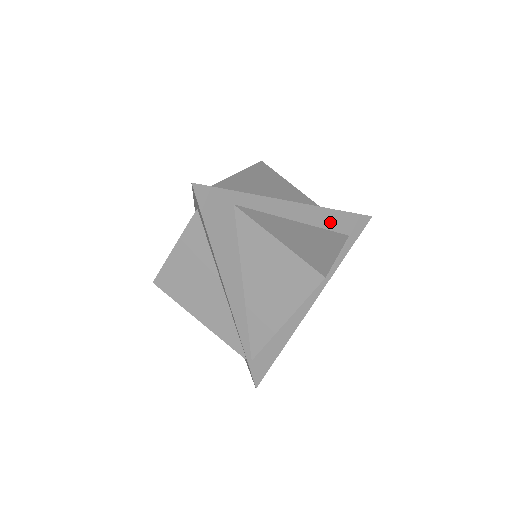
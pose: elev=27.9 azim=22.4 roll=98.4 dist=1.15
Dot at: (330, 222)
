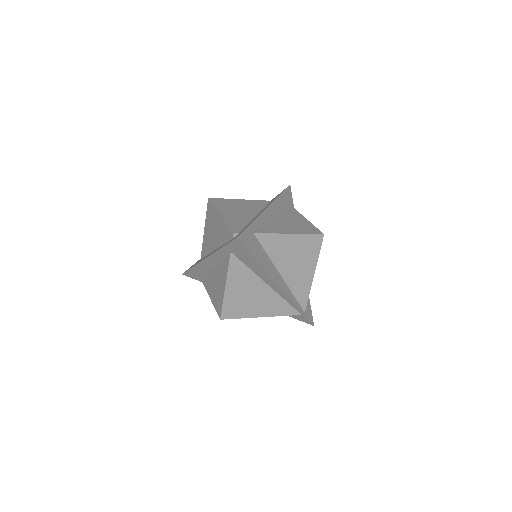
Dot at: (282, 205)
